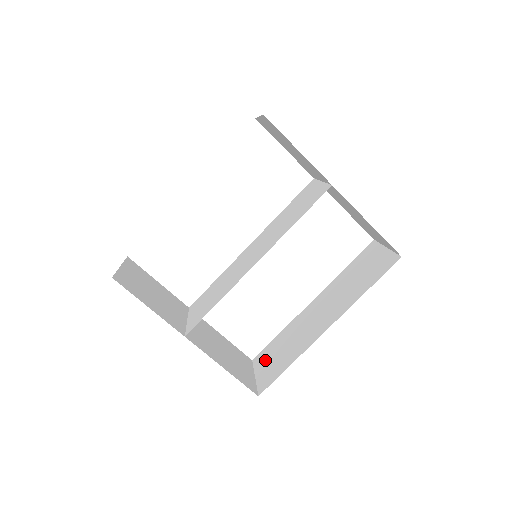
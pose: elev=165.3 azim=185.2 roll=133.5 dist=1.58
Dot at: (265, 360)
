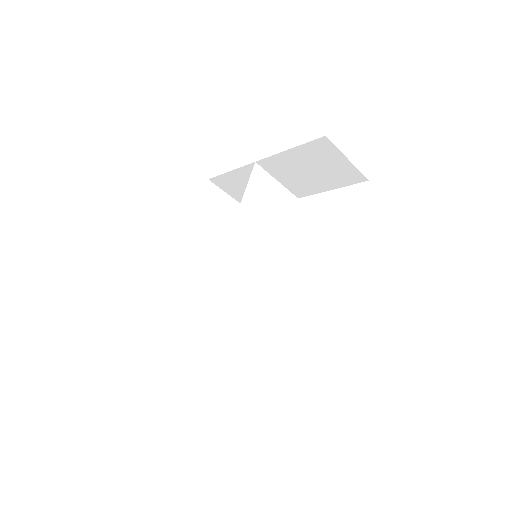
Dot at: occluded
